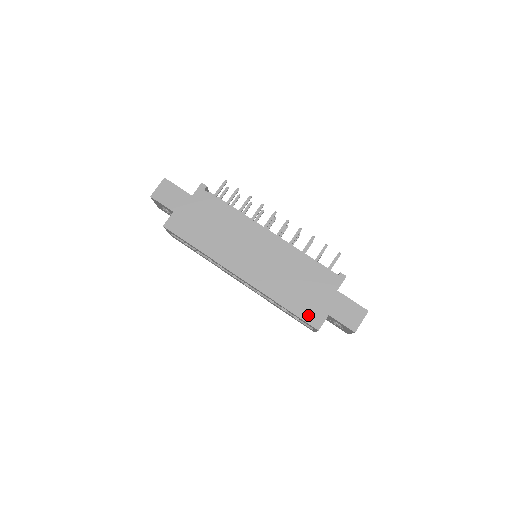
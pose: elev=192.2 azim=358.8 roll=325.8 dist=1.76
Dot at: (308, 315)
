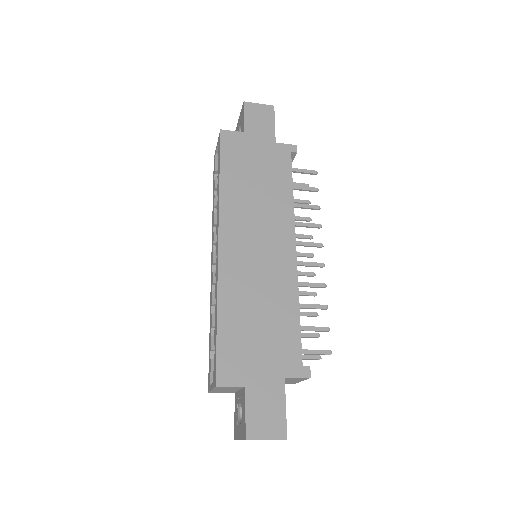
Dot at: (227, 359)
